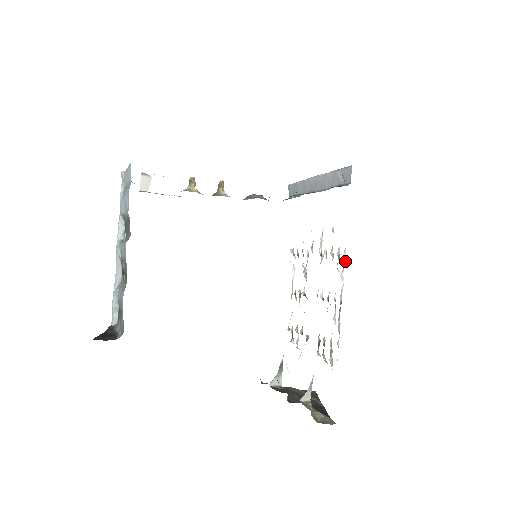
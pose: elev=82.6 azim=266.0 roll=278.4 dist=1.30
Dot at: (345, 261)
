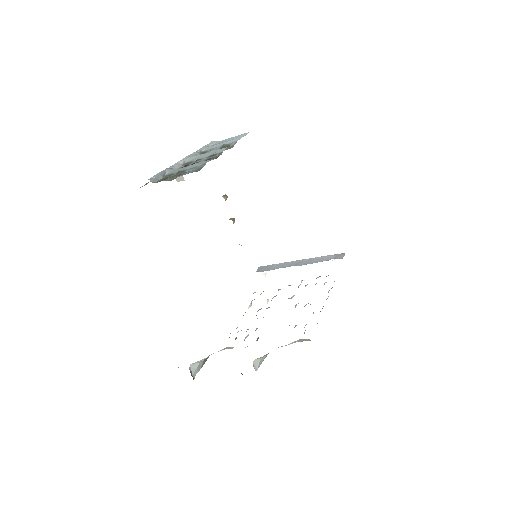
Dot at: occluded
